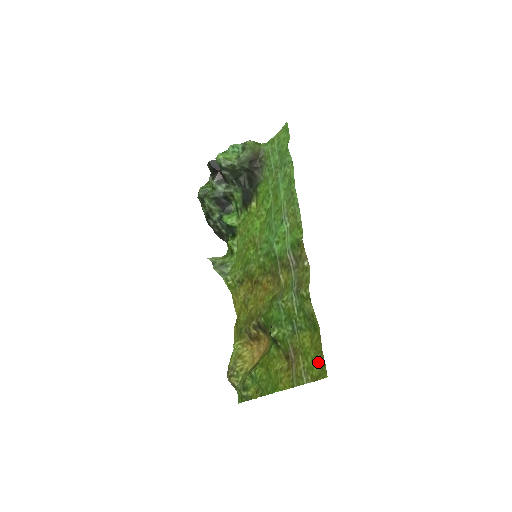
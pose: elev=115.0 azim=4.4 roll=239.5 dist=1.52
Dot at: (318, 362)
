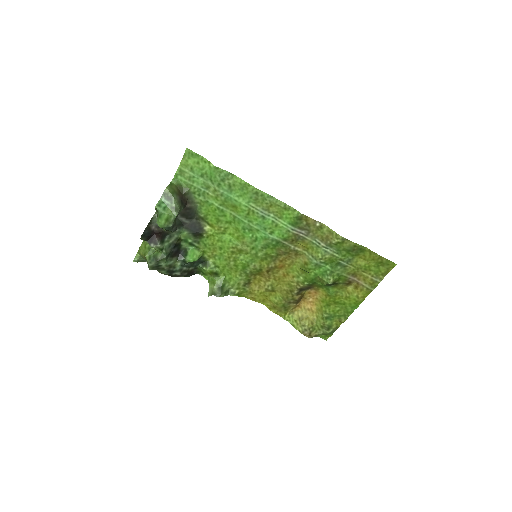
Dot at: (382, 264)
